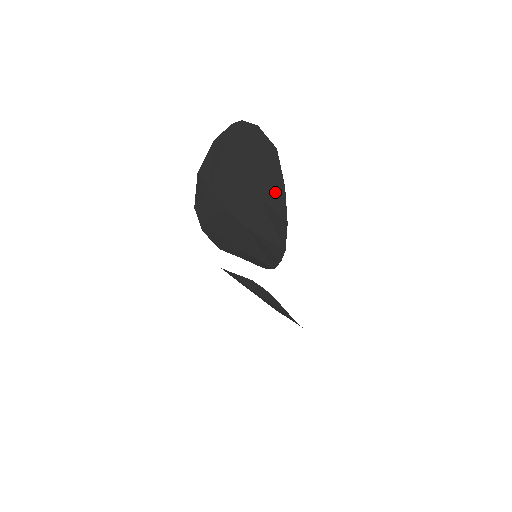
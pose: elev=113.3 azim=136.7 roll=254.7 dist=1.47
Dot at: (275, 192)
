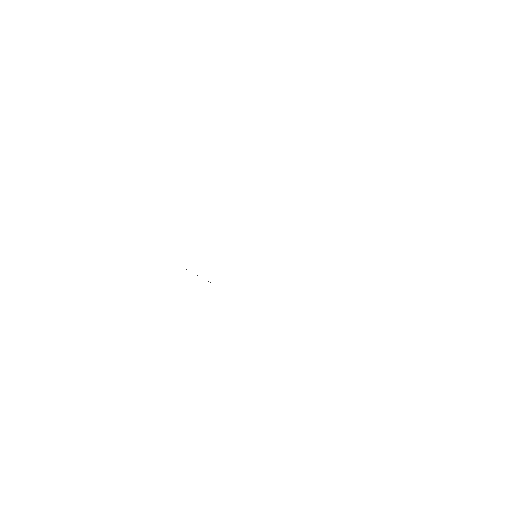
Dot at: occluded
